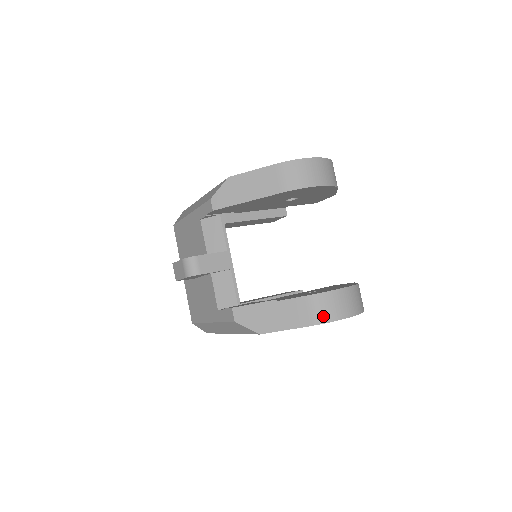
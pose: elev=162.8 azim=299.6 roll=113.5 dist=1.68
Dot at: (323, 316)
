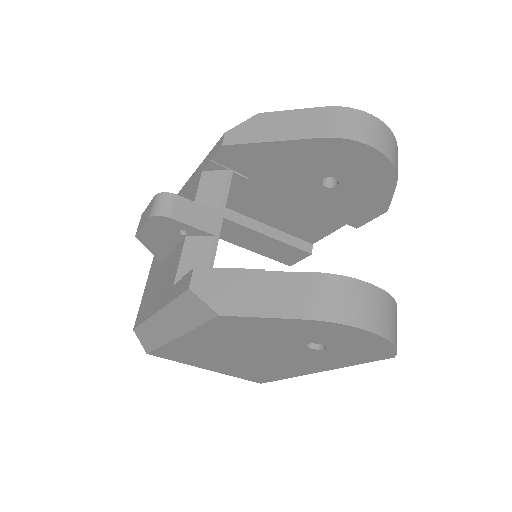
Dot at: (332, 310)
